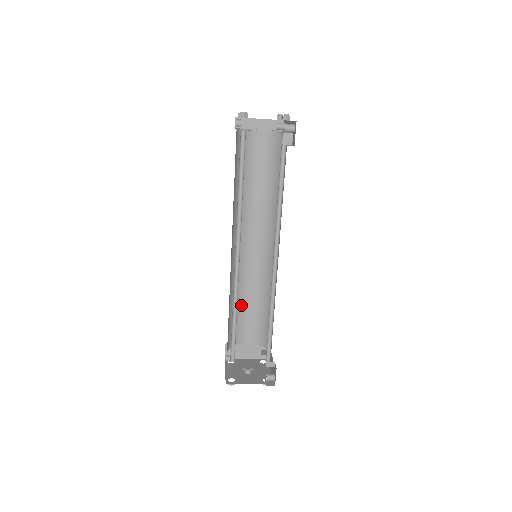
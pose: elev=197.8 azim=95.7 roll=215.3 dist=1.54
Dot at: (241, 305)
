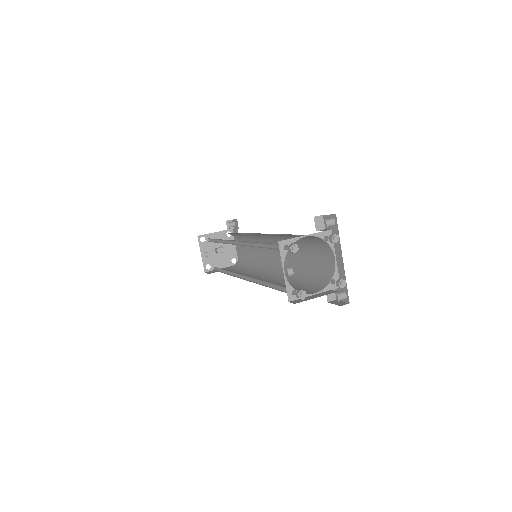
Dot at: occluded
